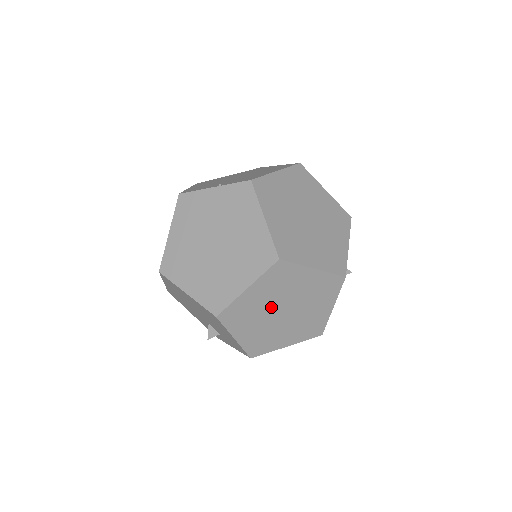
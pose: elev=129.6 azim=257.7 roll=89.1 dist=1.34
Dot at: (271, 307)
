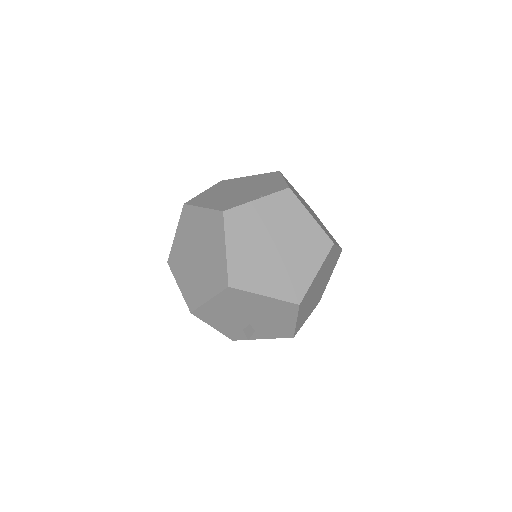
Dot at: (316, 286)
